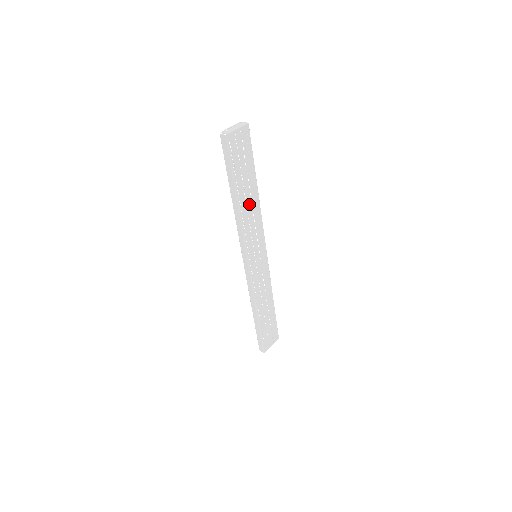
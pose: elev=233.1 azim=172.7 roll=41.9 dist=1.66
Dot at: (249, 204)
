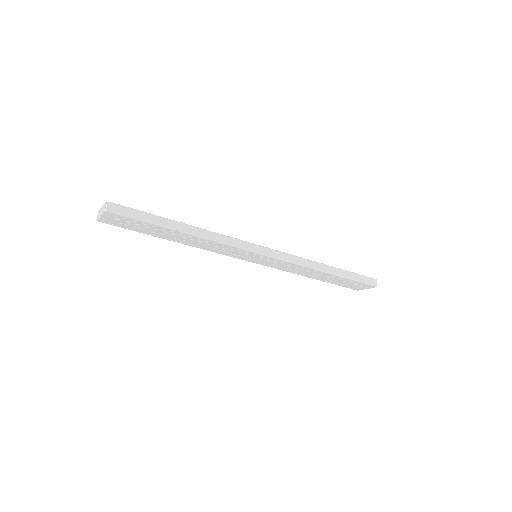
Dot at: (191, 241)
